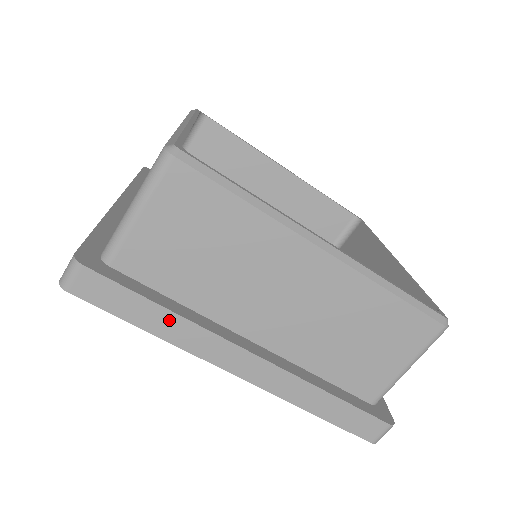
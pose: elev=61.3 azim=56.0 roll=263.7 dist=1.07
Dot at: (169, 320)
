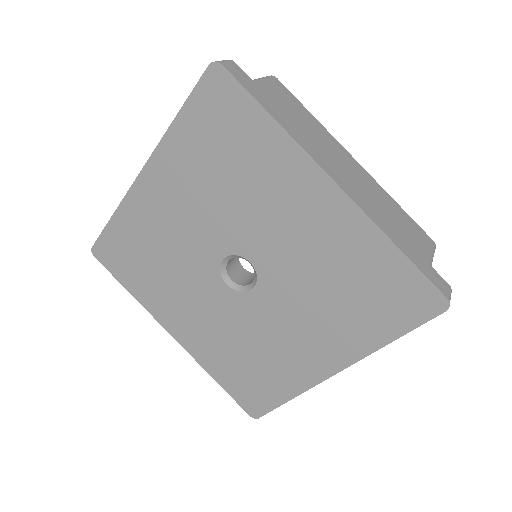
Dot at: (286, 120)
